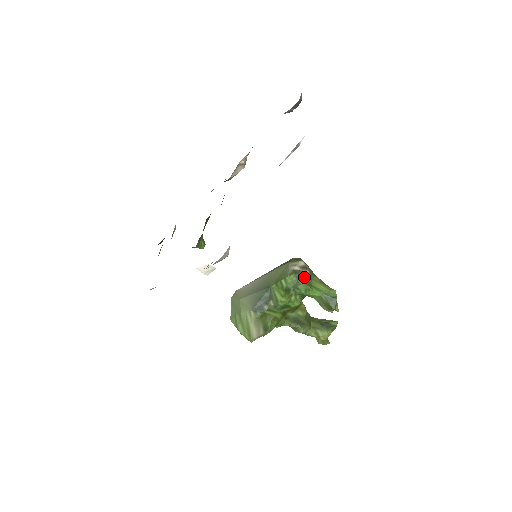
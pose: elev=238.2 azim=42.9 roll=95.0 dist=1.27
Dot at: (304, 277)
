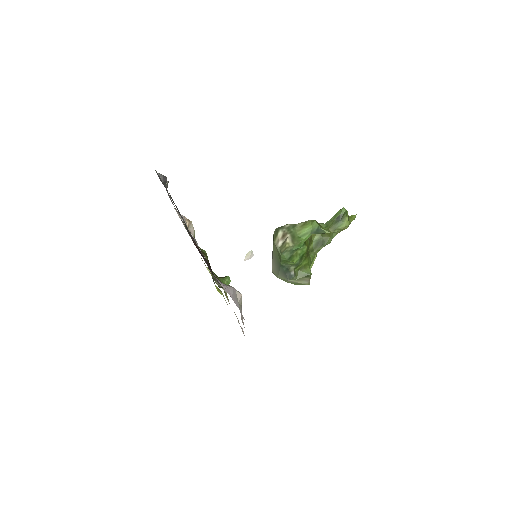
Dot at: (289, 246)
